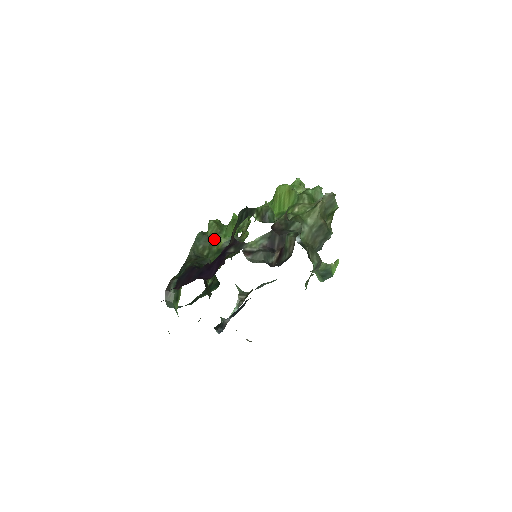
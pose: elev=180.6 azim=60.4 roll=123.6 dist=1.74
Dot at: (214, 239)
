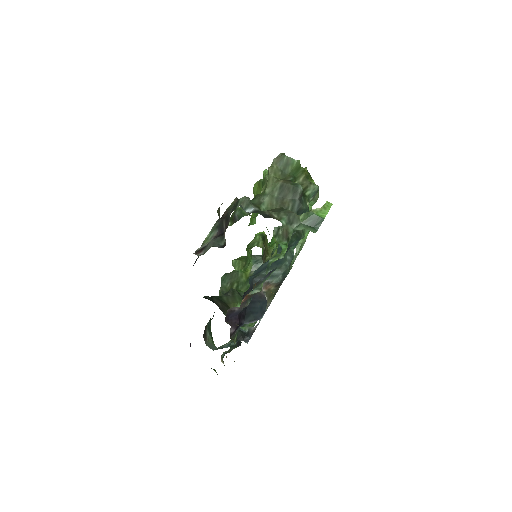
Dot at: (238, 272)
